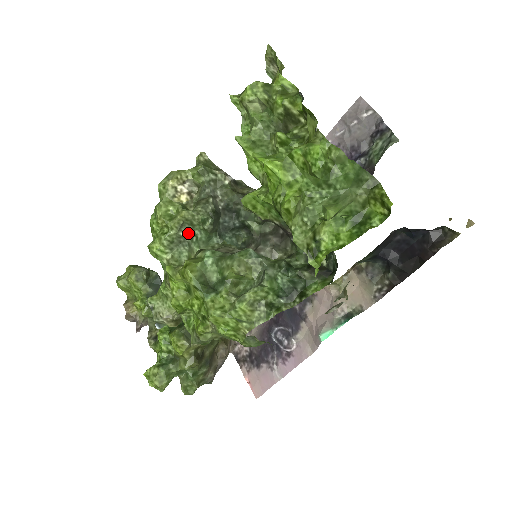
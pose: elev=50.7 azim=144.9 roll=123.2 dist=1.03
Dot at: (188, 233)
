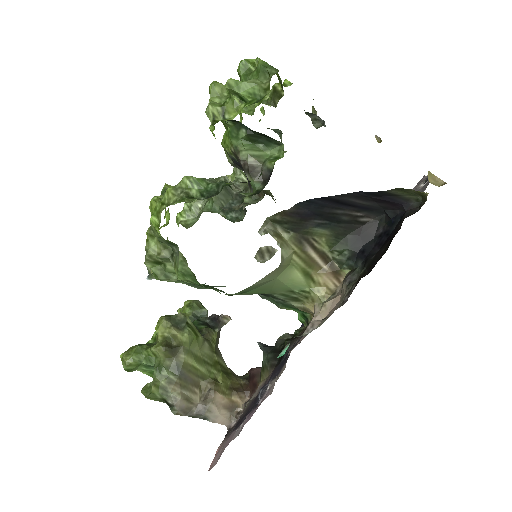
Dot at: occluded
